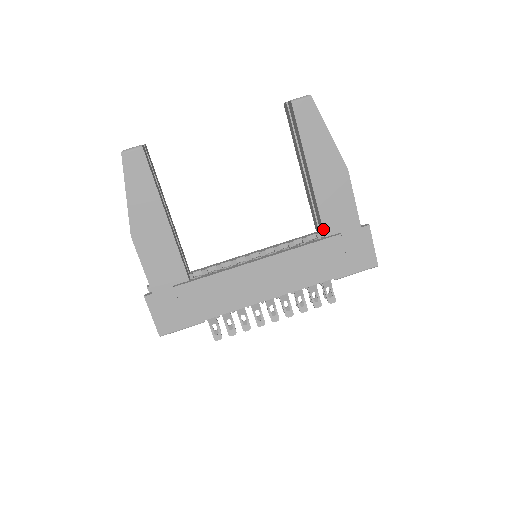
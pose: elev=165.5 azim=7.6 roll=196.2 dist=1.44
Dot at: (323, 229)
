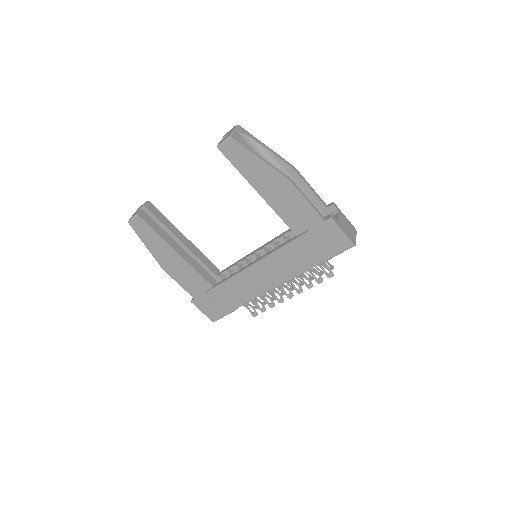
Dot at: (292, 231)
